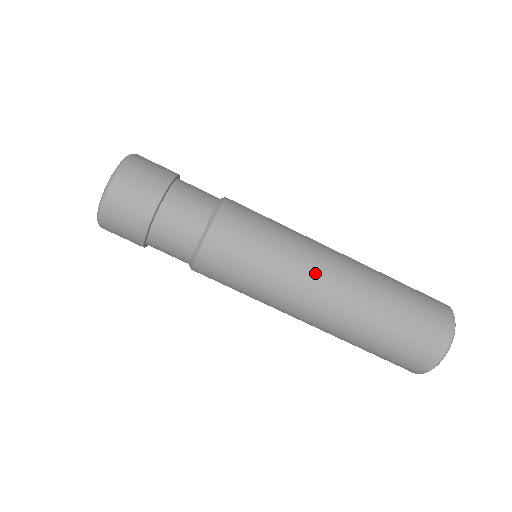
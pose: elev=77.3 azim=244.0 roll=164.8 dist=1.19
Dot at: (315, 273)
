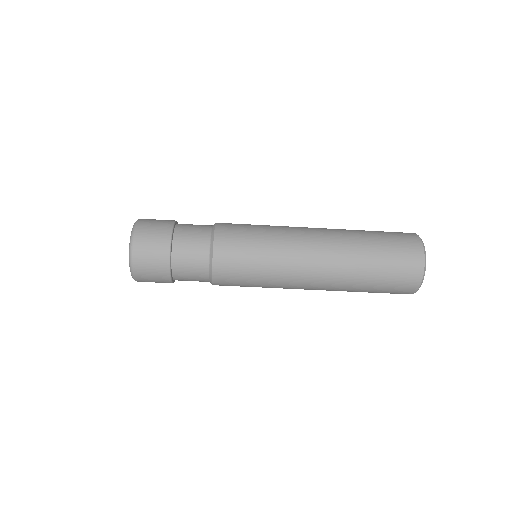
Dot at: (301, 271)
